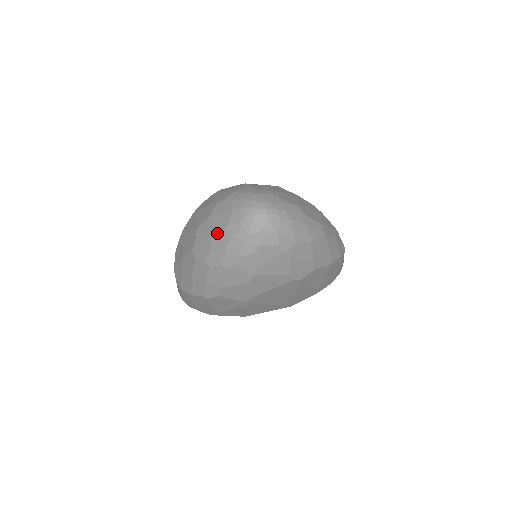
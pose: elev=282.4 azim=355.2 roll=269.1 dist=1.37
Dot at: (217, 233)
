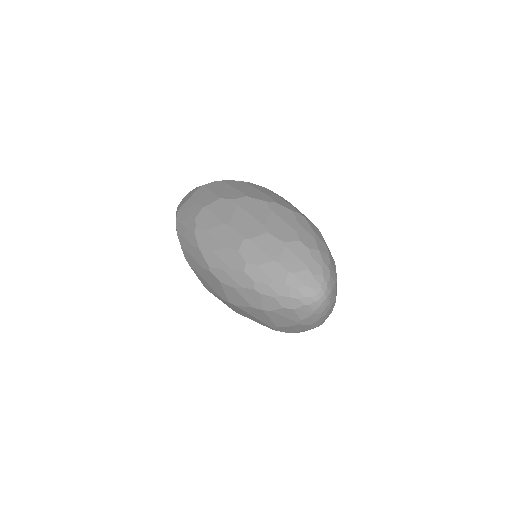
Dot at: (280, 265)
